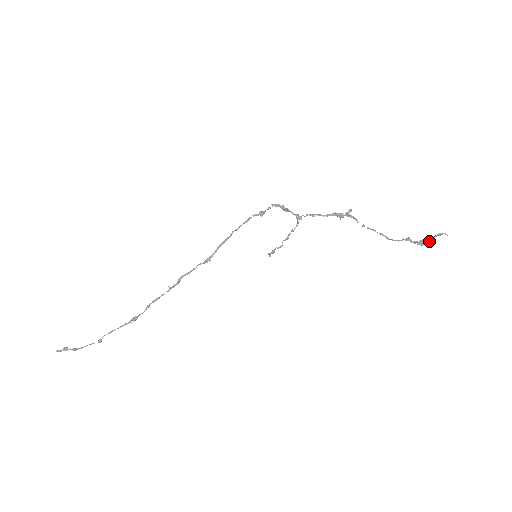
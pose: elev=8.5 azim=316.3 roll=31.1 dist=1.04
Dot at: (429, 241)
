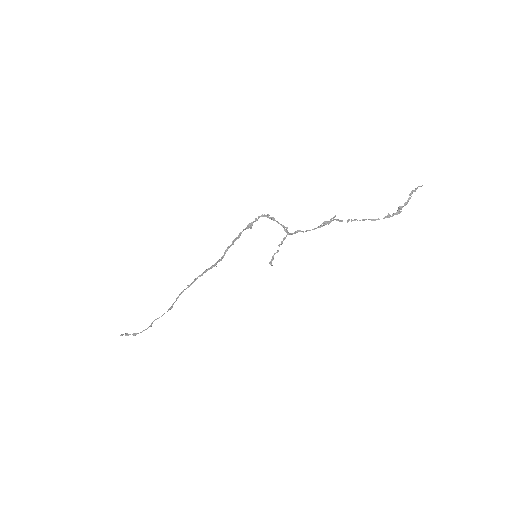
Dot at: (406, 203)
